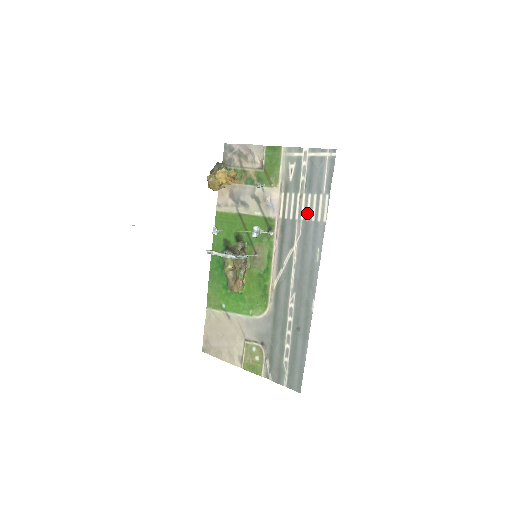
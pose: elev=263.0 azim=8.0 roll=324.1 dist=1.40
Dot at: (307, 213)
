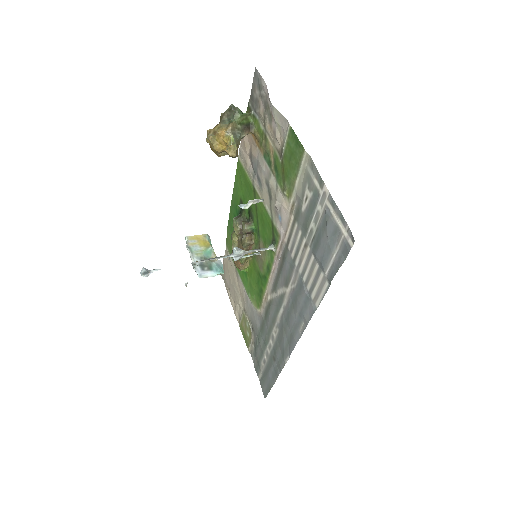
Dot at: (305, 273)
